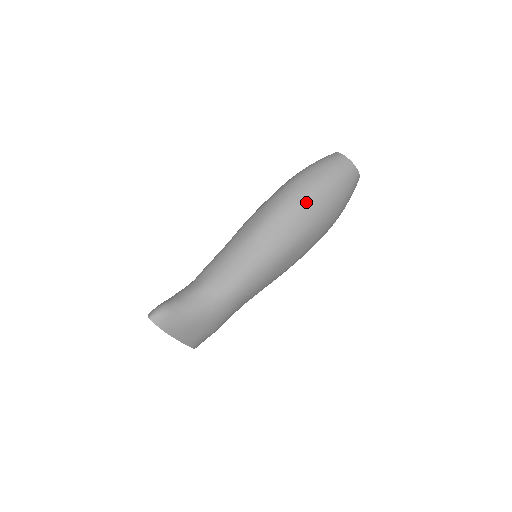
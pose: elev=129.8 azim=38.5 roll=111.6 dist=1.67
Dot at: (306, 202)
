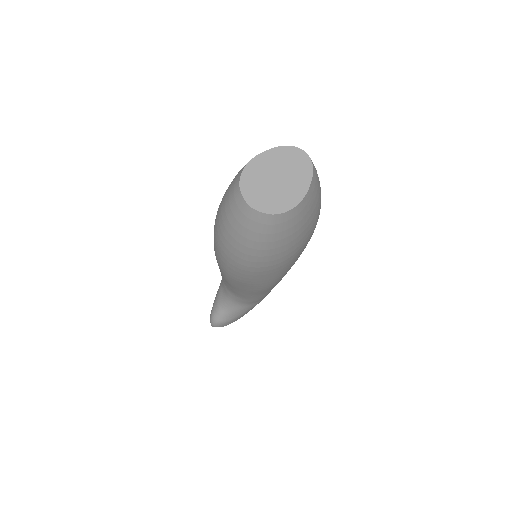
Dot at: (248, 274)
